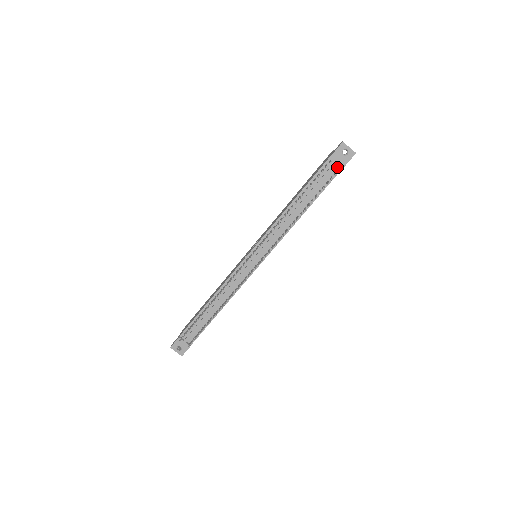
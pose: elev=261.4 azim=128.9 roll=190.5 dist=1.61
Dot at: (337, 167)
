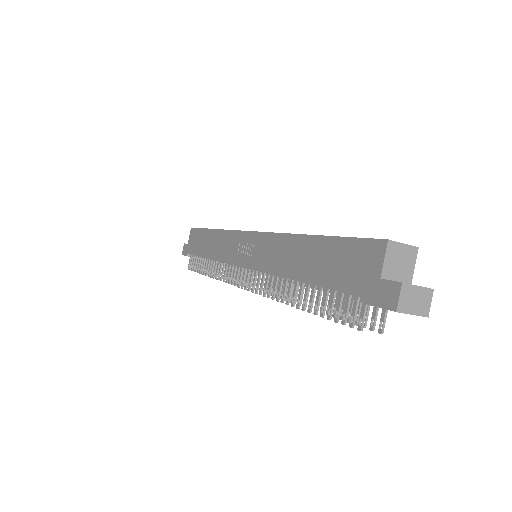
Dot at: occluded
